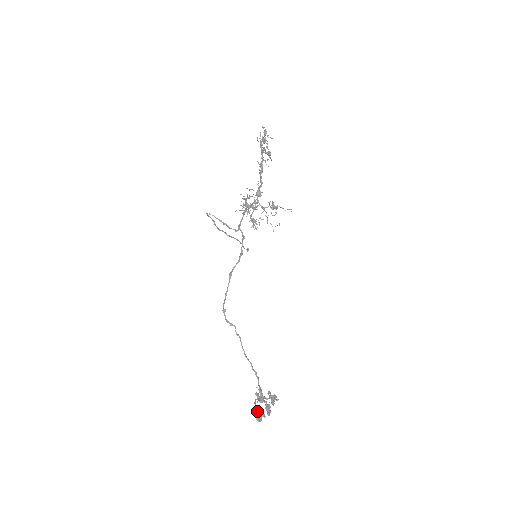
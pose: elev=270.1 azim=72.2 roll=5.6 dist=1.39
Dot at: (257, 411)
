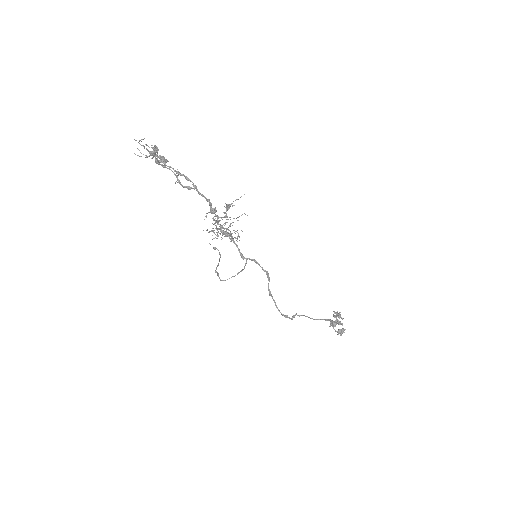
Dot at: (341, 333)
